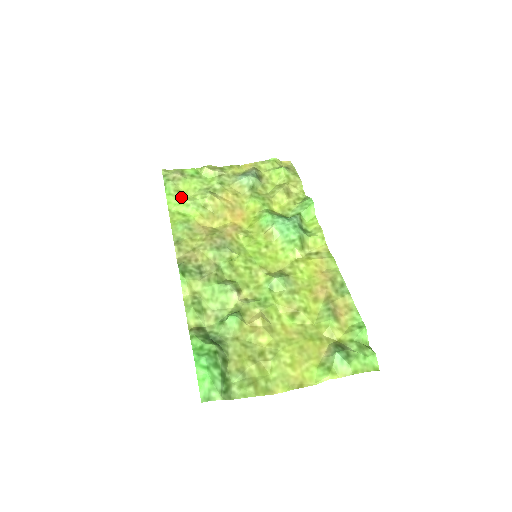
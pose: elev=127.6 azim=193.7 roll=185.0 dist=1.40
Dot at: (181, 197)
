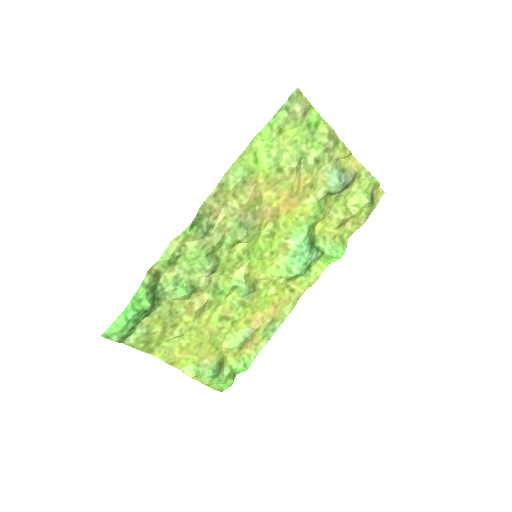
Dot at: (275, 139)
